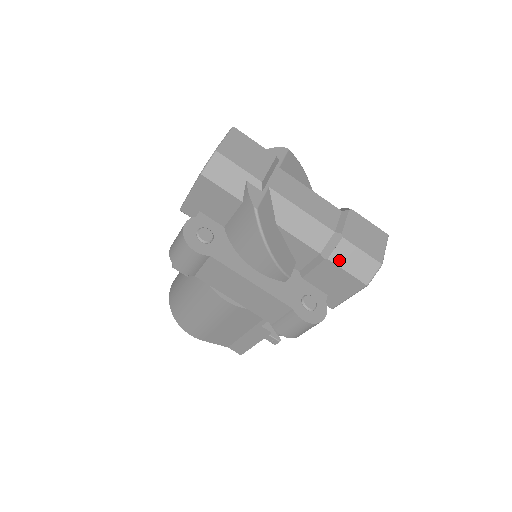
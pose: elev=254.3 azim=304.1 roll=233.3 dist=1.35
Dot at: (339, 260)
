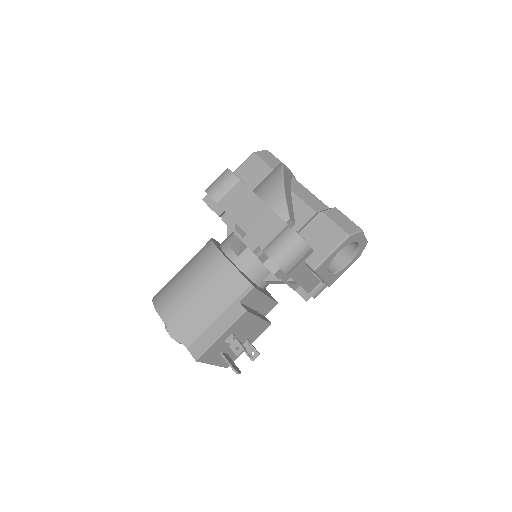
Dot at: (330, 215)
